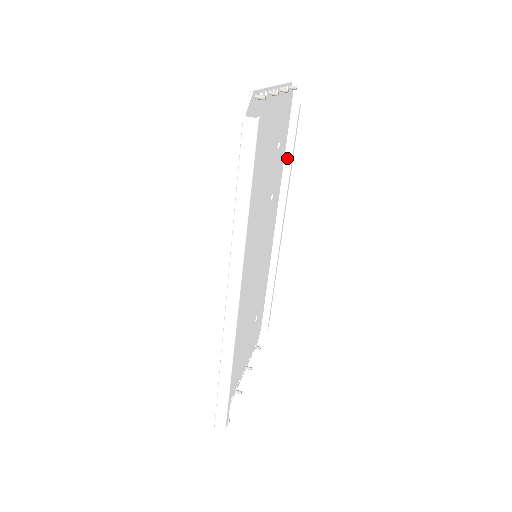
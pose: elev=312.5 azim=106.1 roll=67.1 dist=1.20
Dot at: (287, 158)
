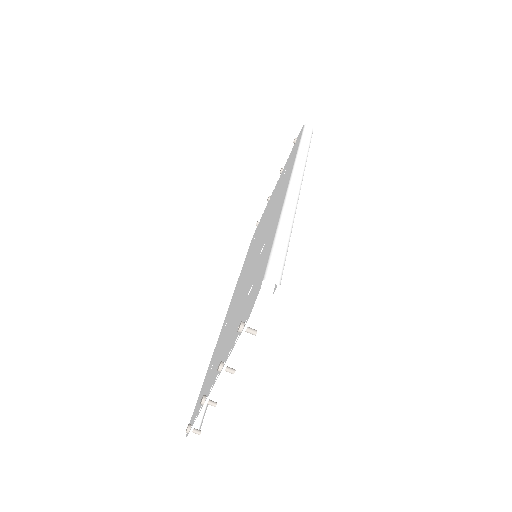
Dot at: (282, 232)
